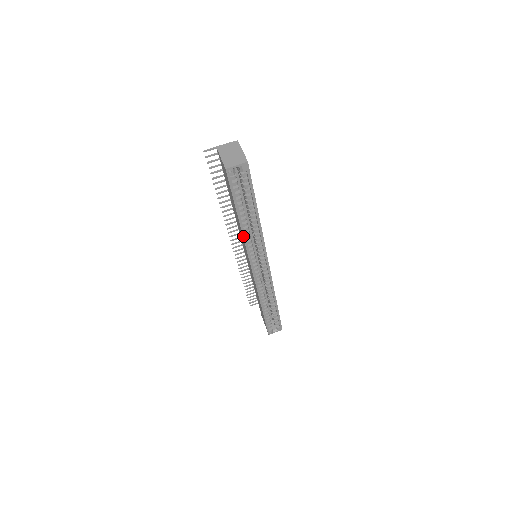
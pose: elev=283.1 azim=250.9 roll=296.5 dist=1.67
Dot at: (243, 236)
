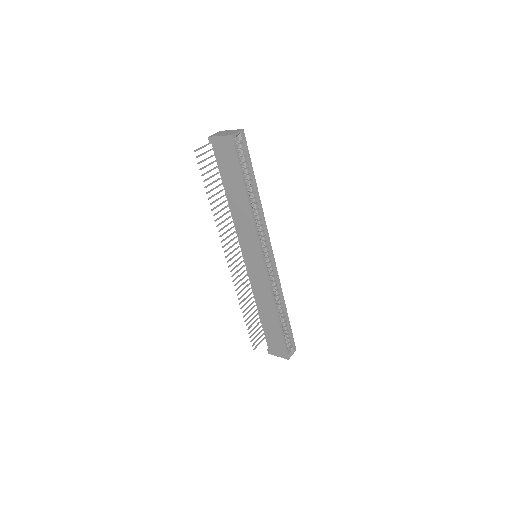
Dot at: (252, 215)
